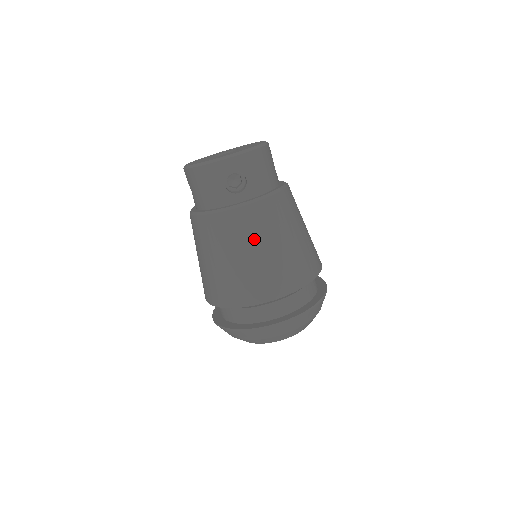
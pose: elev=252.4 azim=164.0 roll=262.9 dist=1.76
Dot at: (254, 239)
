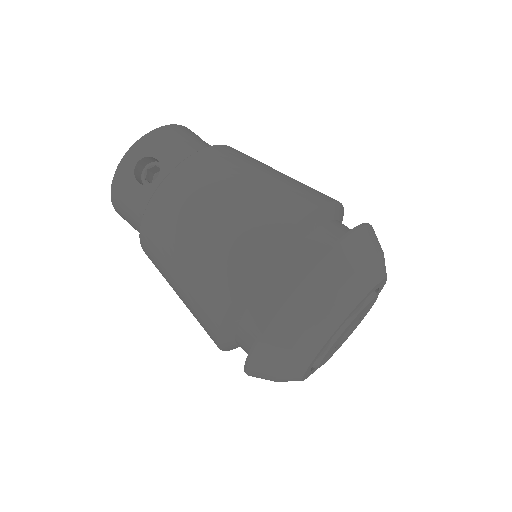
Dot at: (191, 208)
